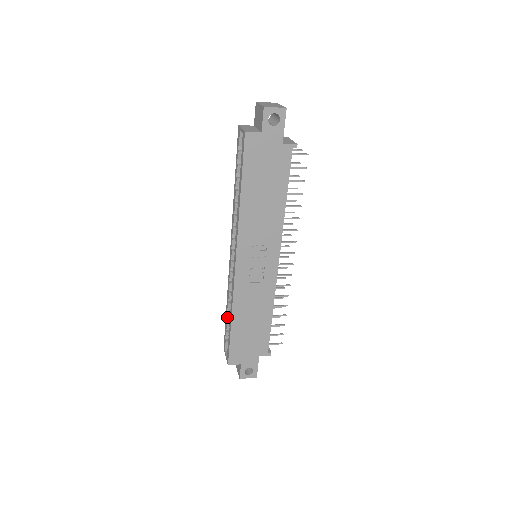
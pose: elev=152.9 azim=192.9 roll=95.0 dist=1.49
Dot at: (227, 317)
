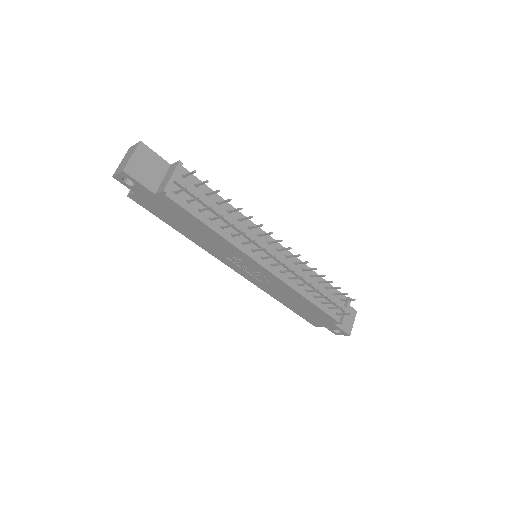
Dot at: occluded
